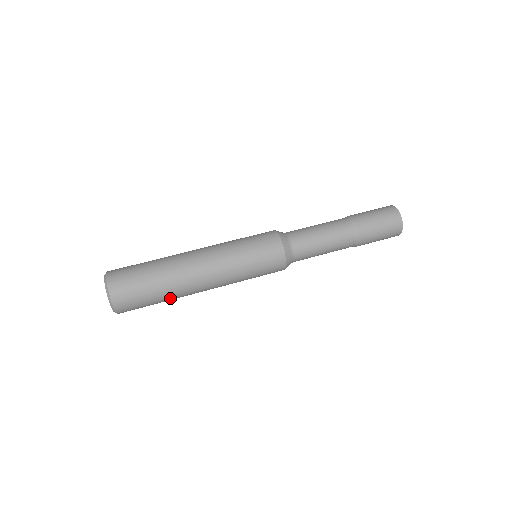
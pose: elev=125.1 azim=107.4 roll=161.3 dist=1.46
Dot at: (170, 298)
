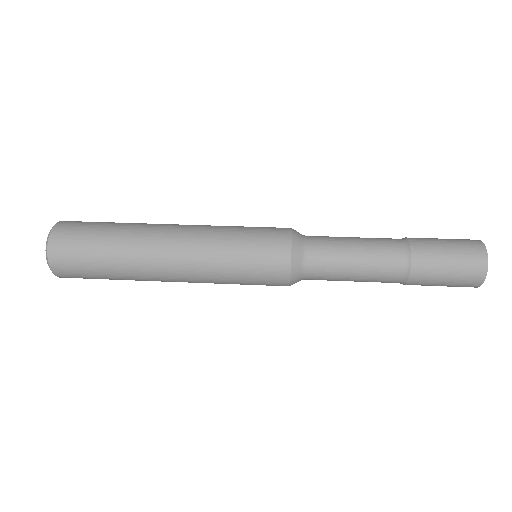
Dot at: (120, 258)
